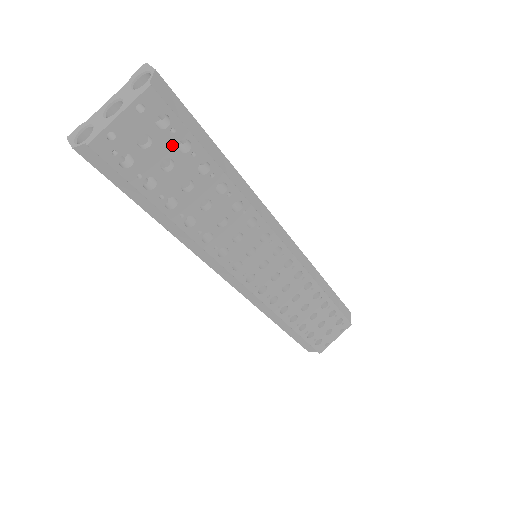
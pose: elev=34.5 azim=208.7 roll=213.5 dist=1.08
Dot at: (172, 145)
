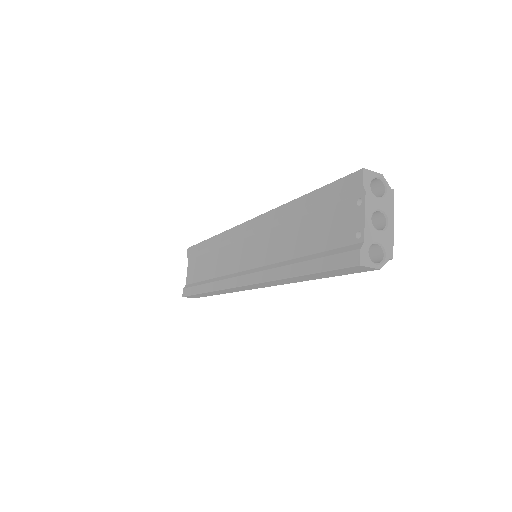
Dot at: occluded
